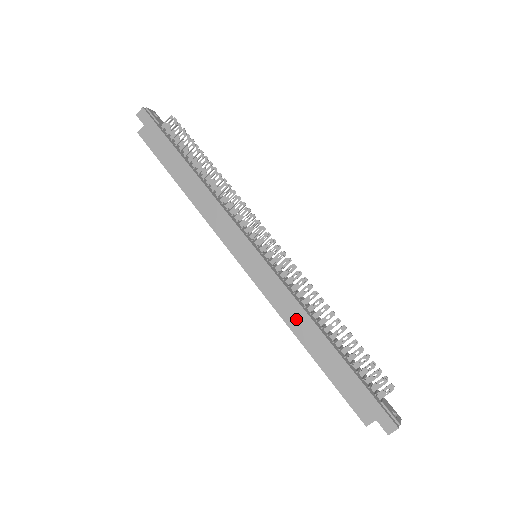
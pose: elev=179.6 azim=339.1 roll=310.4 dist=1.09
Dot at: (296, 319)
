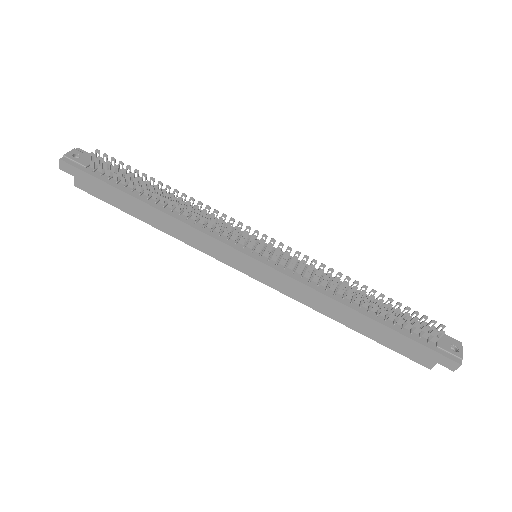
Dot at: (323, 305)
